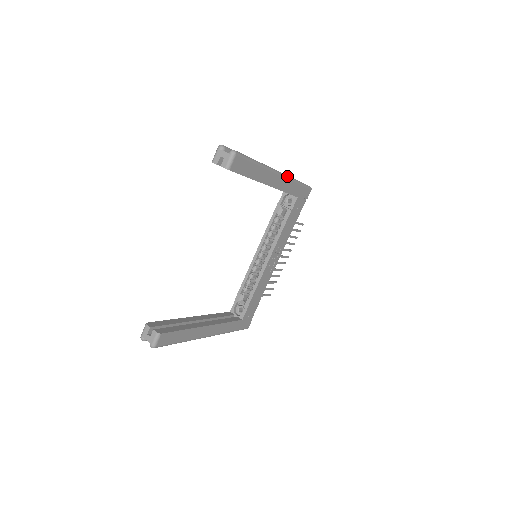
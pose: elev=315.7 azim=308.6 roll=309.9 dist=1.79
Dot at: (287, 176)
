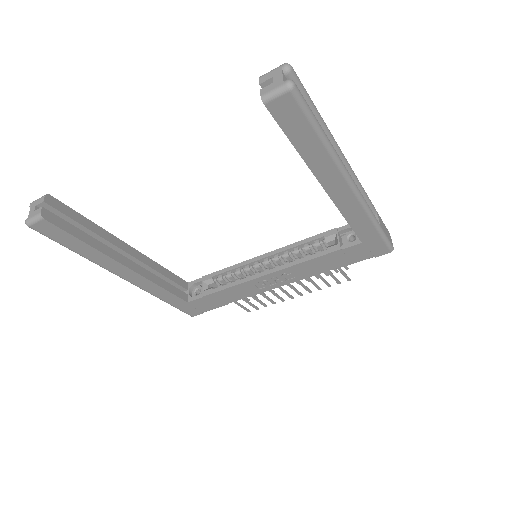
Dot at: (364, 202)
